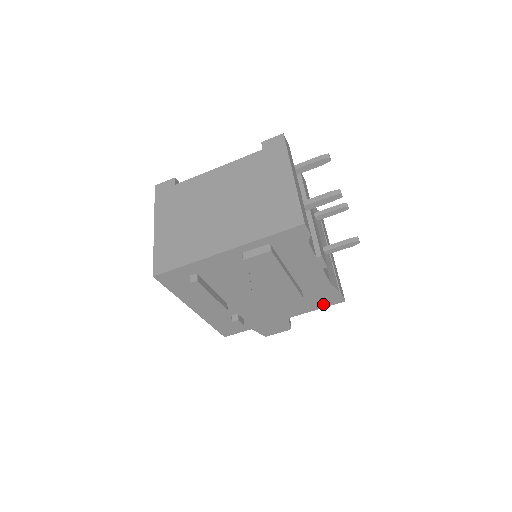
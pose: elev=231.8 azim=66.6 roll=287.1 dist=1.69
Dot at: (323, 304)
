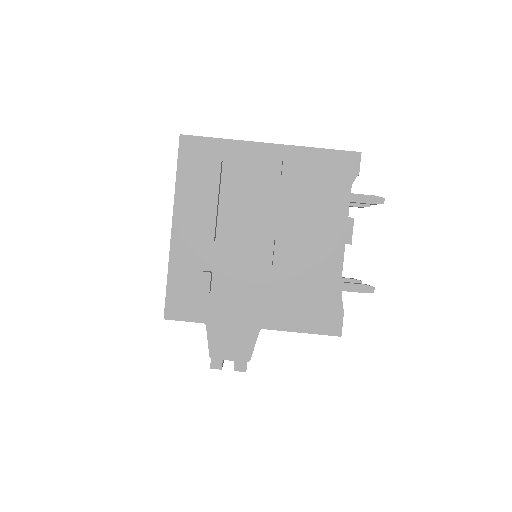
Dot at: (314, 324)
